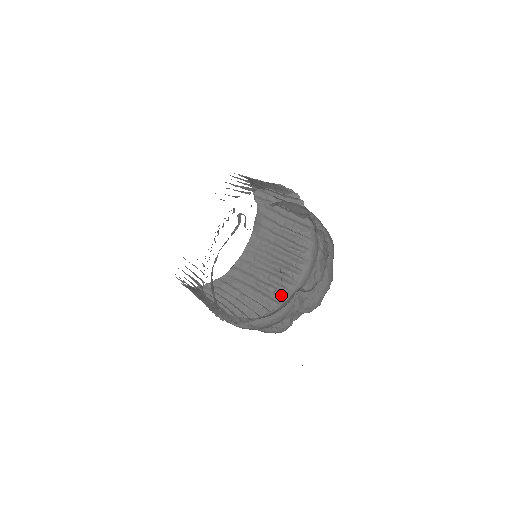
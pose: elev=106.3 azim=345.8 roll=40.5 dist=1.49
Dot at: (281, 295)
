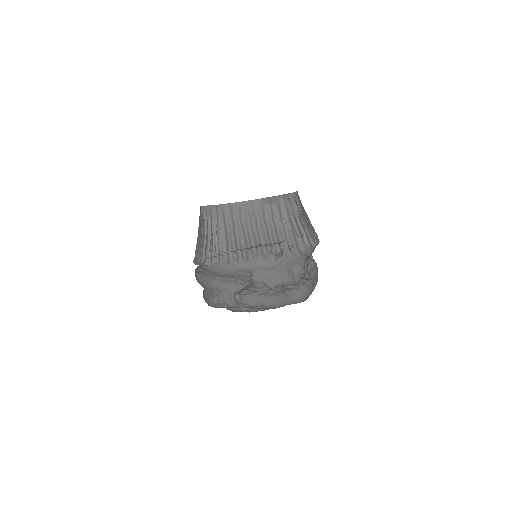
Dot at: (235, 260)
